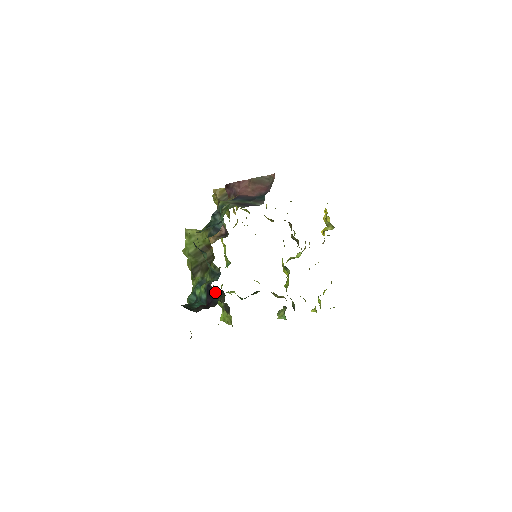
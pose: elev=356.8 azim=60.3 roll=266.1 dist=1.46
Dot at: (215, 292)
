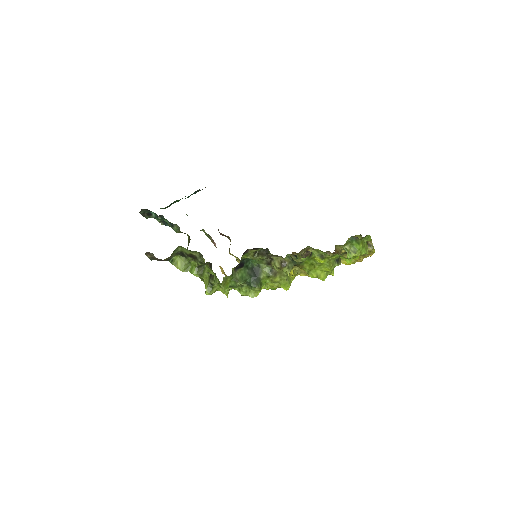
Dot at: occluded
